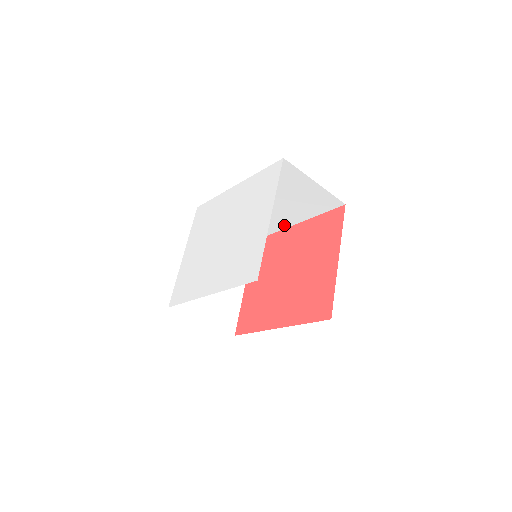
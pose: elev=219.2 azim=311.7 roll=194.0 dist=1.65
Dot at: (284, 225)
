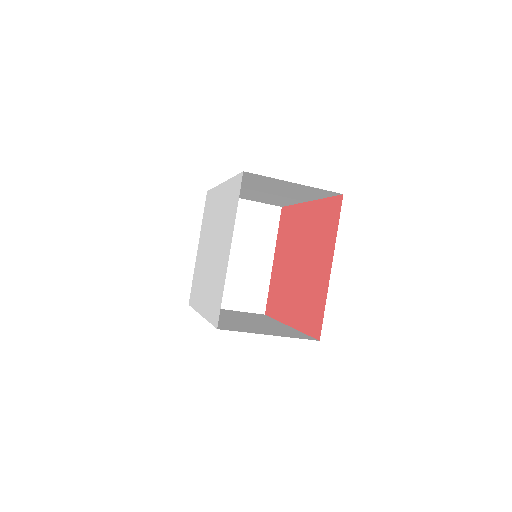
Dot at: (298, 201)
